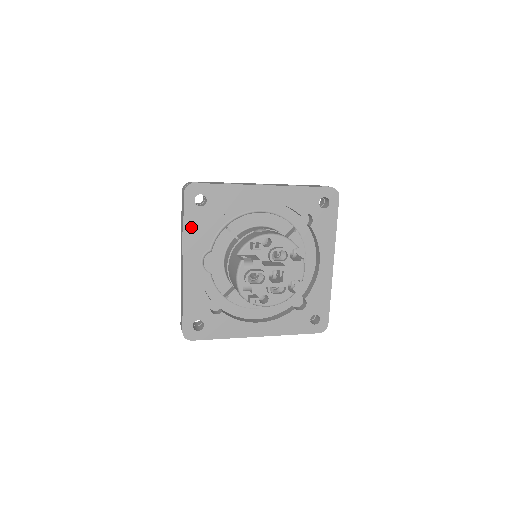
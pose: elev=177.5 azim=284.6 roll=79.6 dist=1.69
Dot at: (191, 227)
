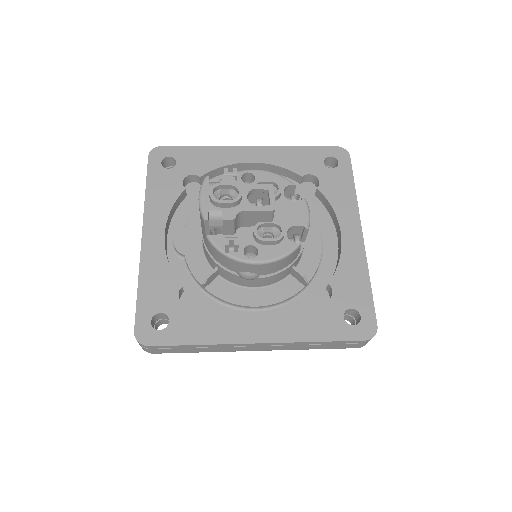
Dot at: (155, 191)
